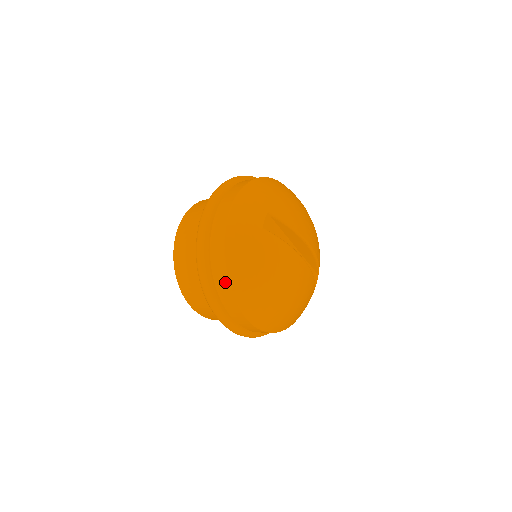
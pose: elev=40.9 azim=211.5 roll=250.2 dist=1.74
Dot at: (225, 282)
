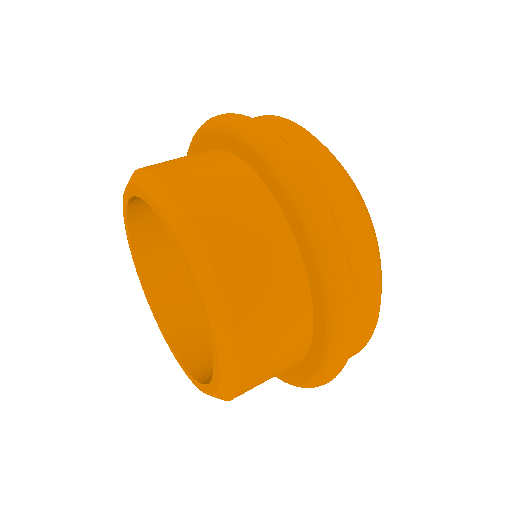
Dot at: (365, 235)
